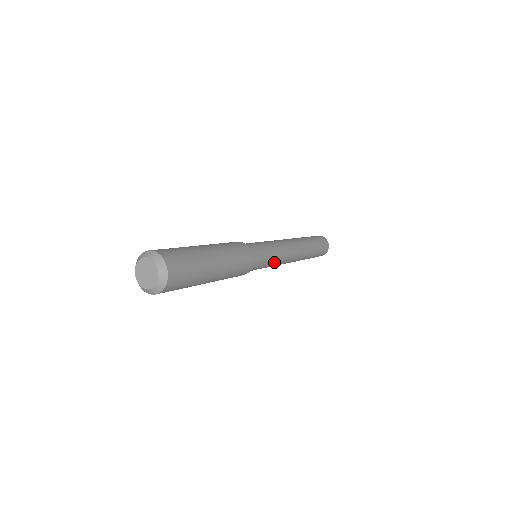
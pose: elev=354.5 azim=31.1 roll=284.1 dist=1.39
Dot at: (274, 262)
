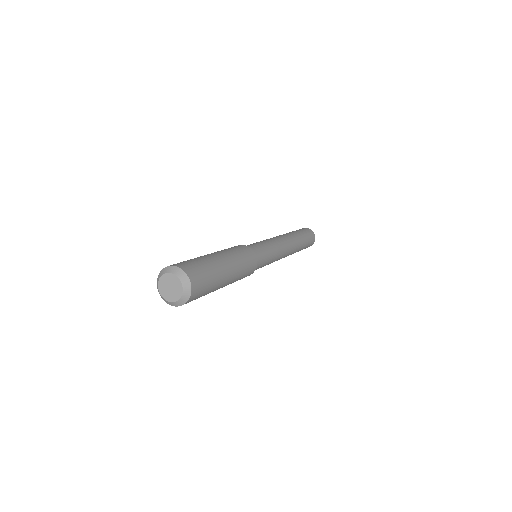
Dot at: occluded
